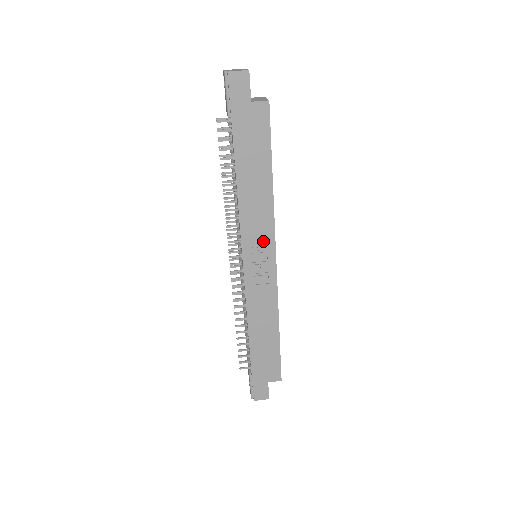
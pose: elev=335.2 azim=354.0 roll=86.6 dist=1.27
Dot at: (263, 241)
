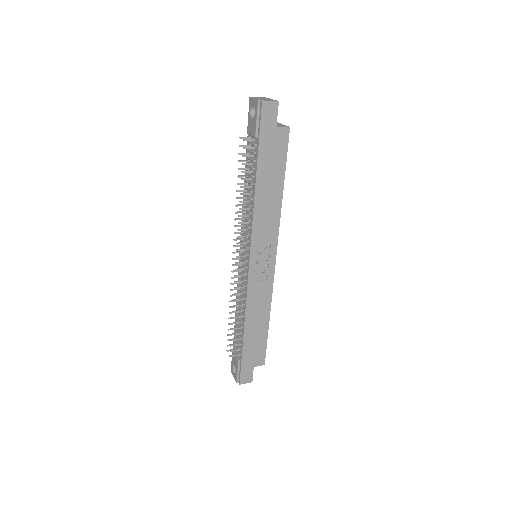
Dot at: (268, 243)
